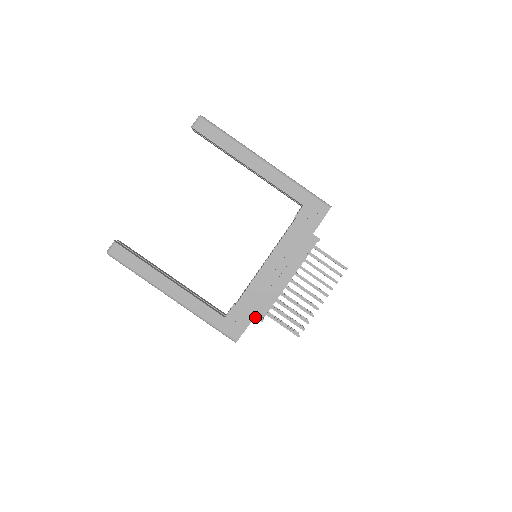
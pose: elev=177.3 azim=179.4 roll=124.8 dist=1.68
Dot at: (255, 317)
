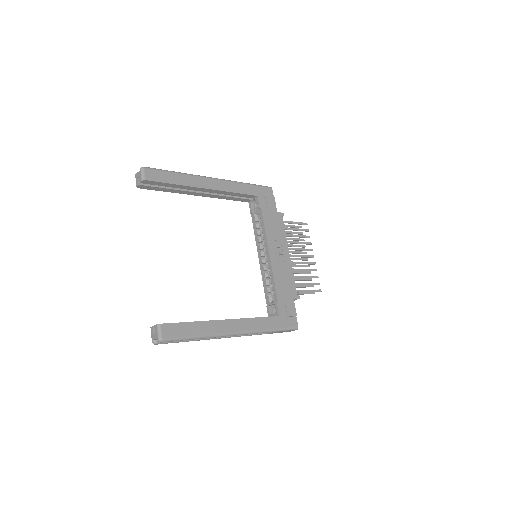
Dot at: (294, 298)
